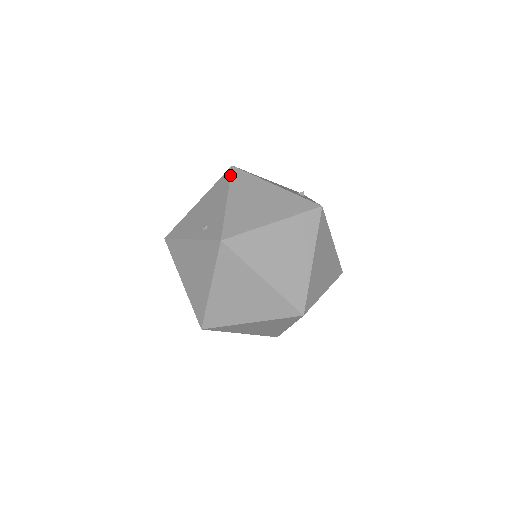
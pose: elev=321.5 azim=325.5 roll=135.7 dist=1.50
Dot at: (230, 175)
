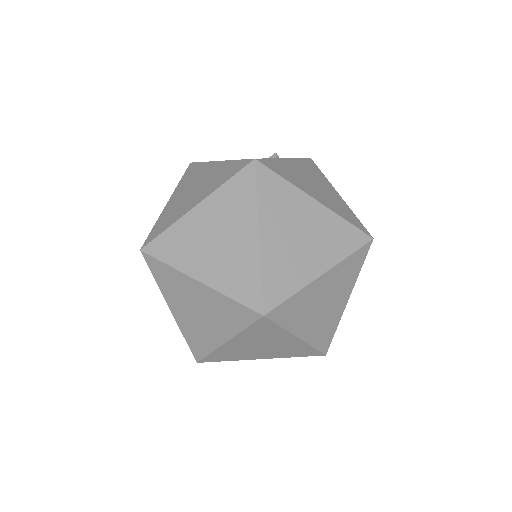
Dot at: occluded
